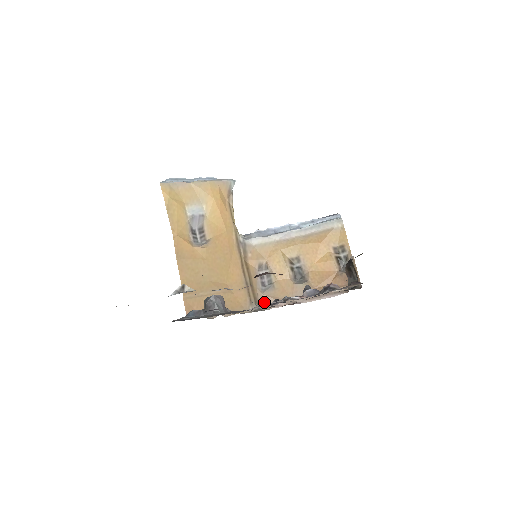
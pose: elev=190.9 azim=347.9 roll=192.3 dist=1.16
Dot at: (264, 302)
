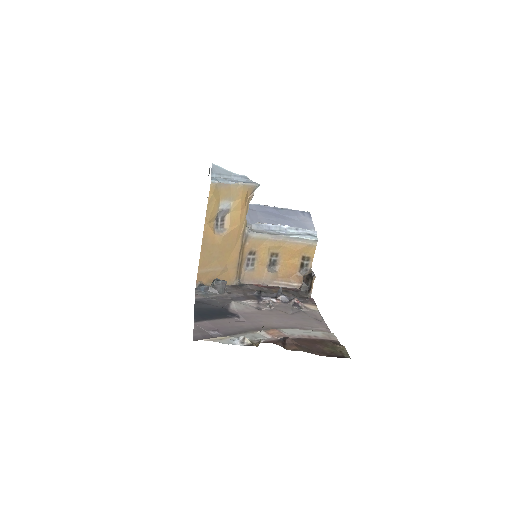
Dot at: (244, 278)
